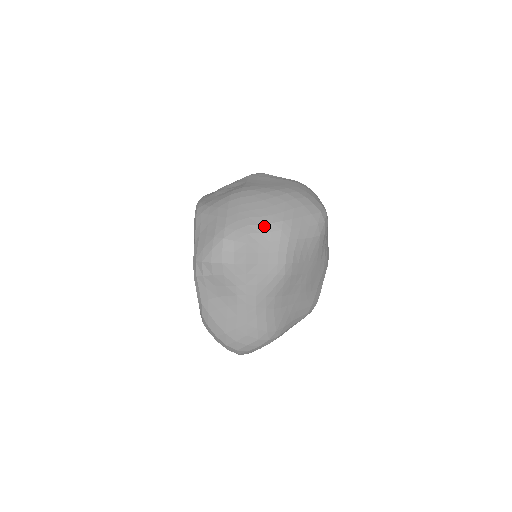
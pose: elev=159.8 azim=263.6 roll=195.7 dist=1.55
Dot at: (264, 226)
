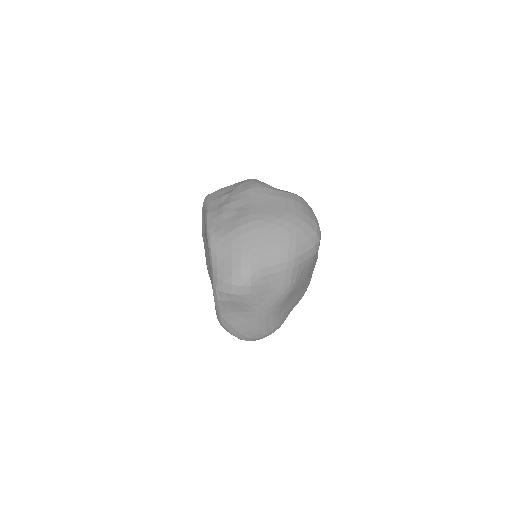
Dot at: (273, 260)
